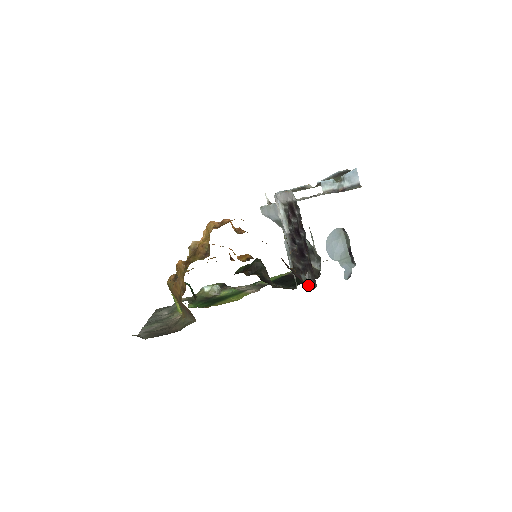
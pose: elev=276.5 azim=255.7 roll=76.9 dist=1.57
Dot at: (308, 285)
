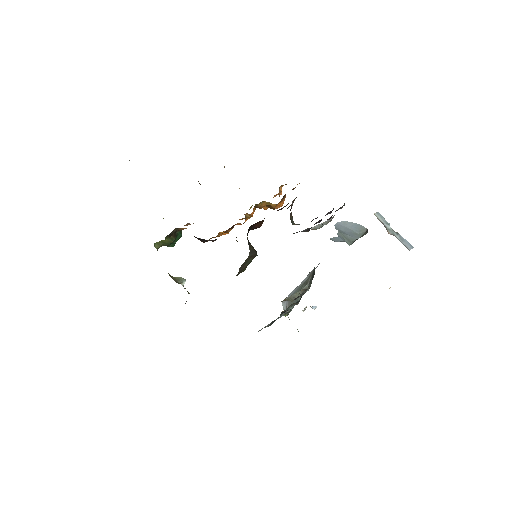
Dot at: (291, 221)
